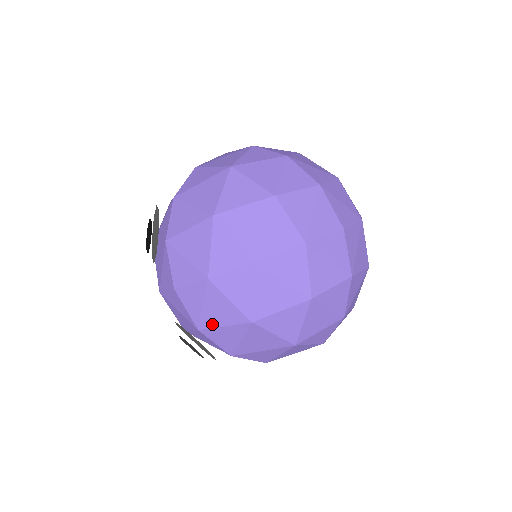
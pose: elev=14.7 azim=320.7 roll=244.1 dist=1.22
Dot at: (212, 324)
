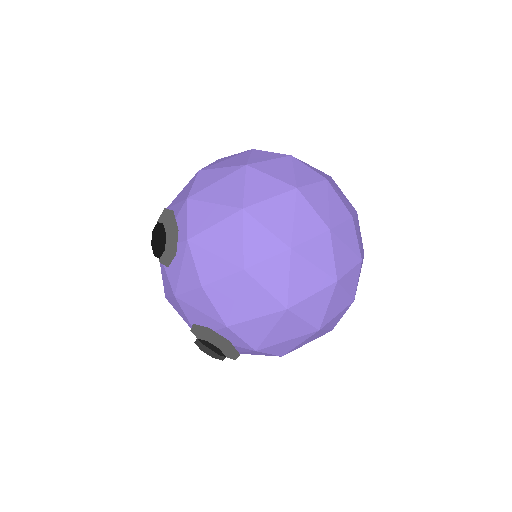
Dot at: (243, 318)
